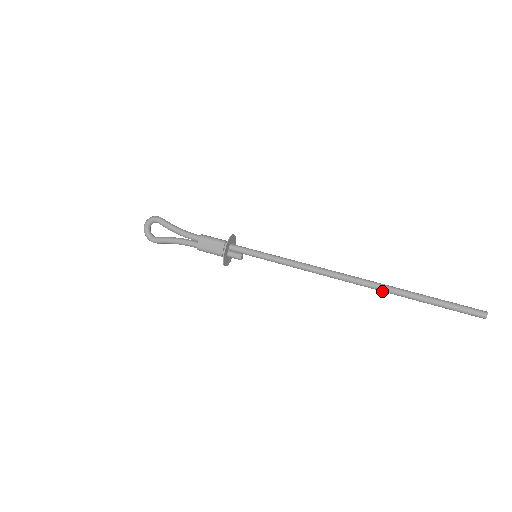
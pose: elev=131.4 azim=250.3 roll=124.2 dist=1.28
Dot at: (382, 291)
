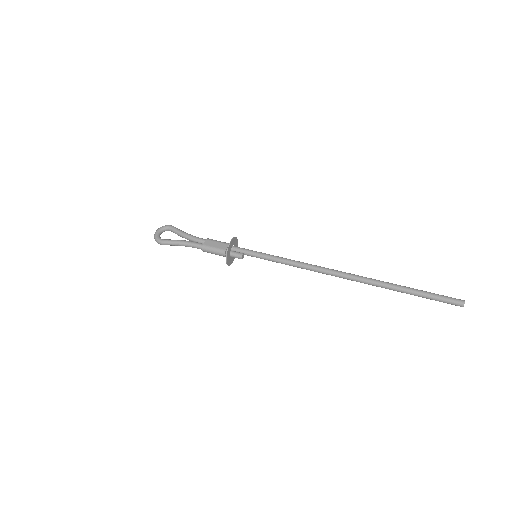
Dot at: (370, 283)
